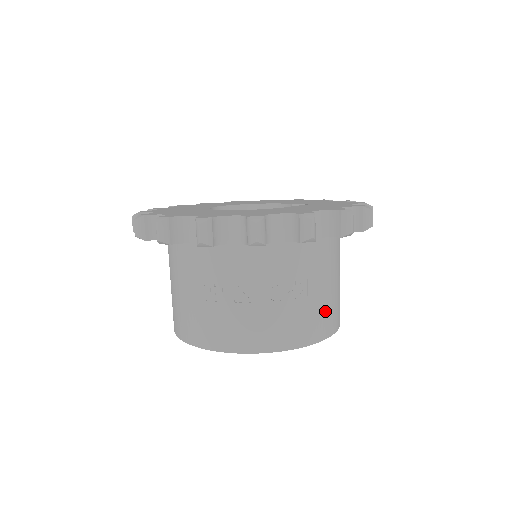
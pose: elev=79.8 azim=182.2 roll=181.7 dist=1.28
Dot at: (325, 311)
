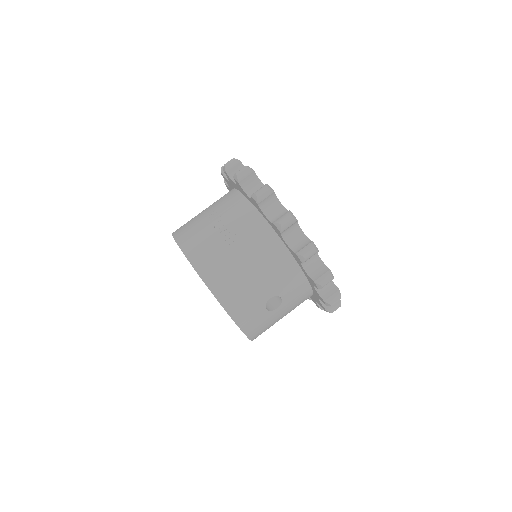
Dot at: (227, 273)
